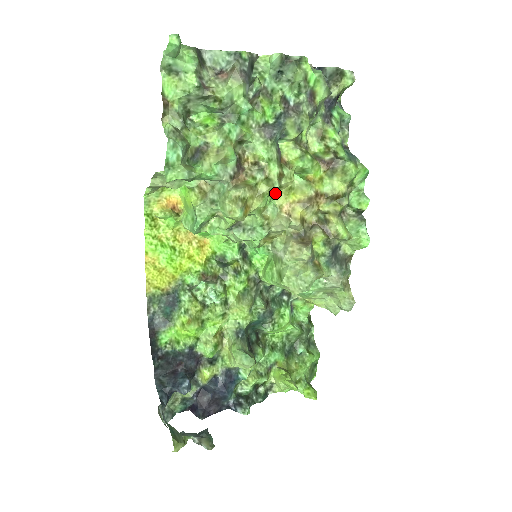
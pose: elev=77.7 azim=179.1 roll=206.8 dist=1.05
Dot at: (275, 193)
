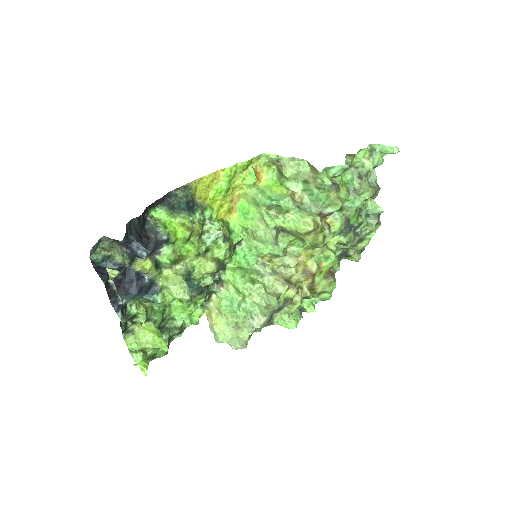
Dot at: (306, 247)
